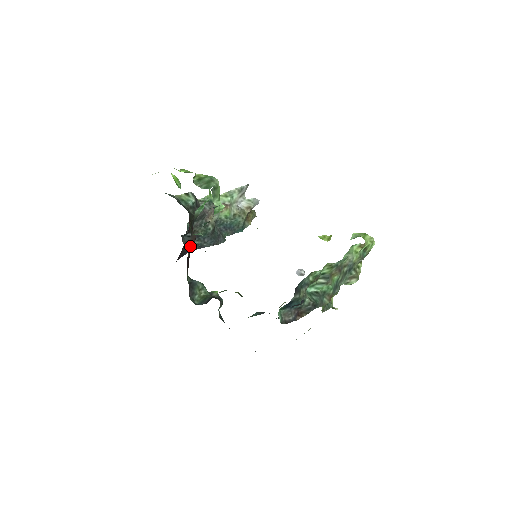
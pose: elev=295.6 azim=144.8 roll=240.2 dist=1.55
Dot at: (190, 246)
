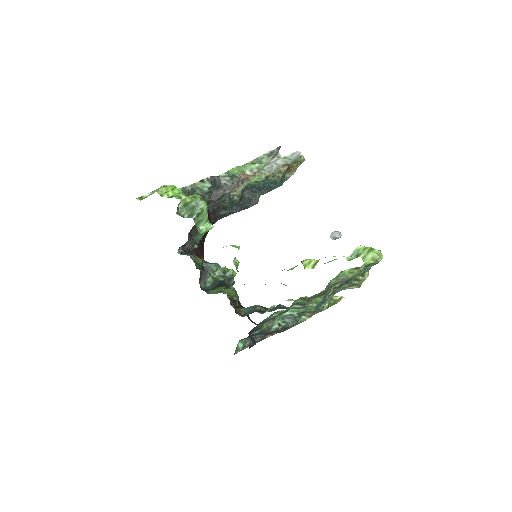
Dot at: occluded
